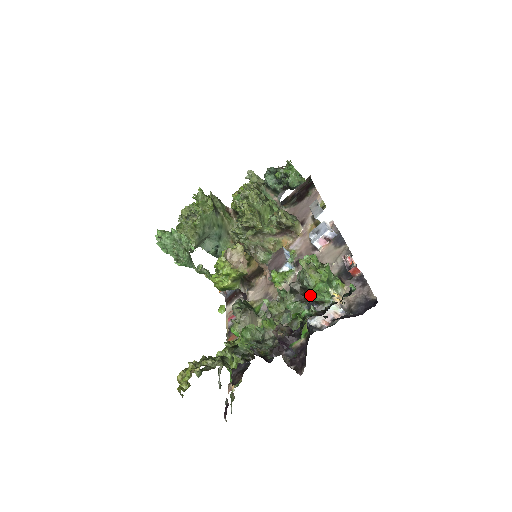
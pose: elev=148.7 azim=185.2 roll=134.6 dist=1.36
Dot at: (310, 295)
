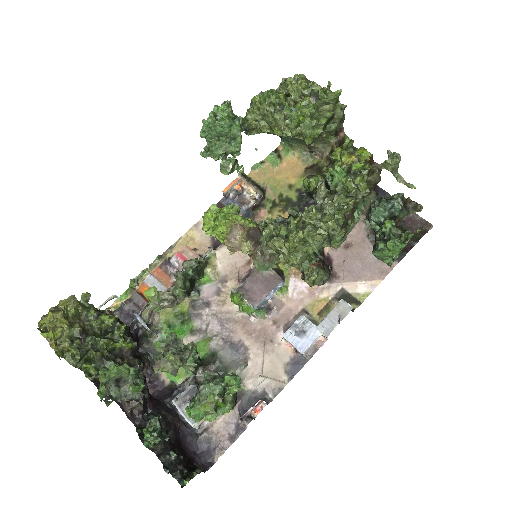
Dot at: (191, 403)
